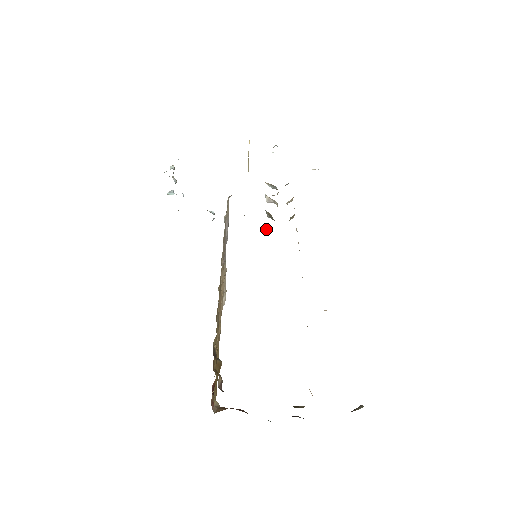
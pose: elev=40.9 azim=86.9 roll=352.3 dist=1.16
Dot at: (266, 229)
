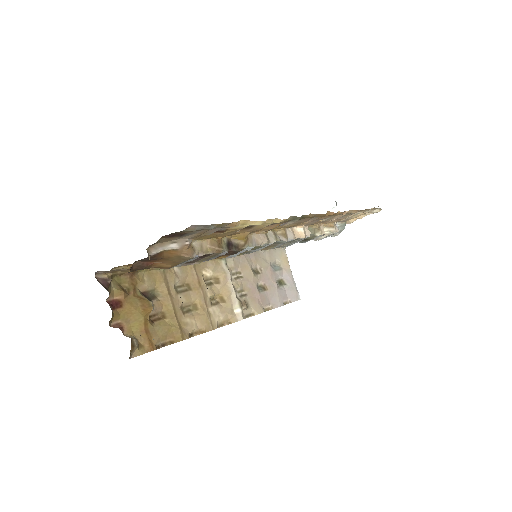
Dot at: occluded
